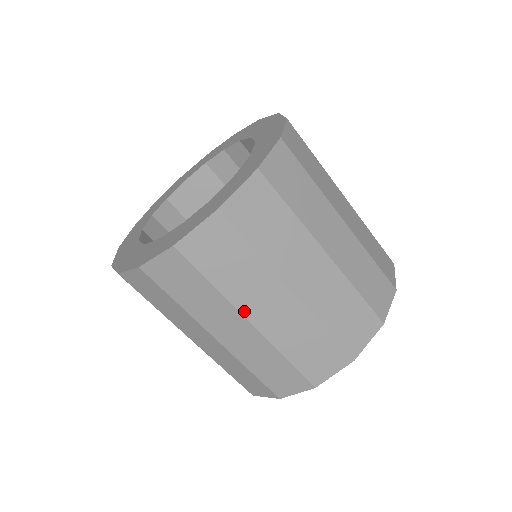
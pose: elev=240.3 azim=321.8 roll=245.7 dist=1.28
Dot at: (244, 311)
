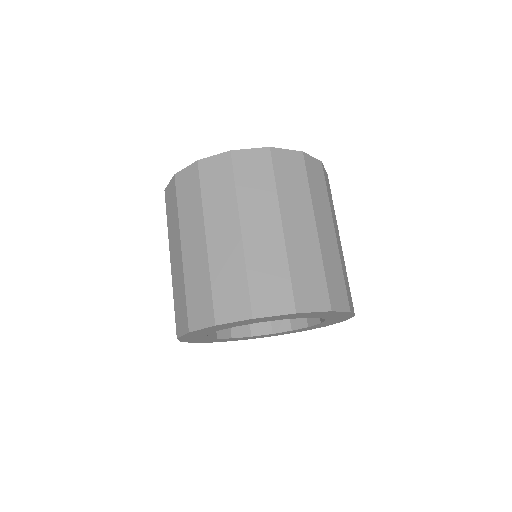
Dot at: (243, 218)
